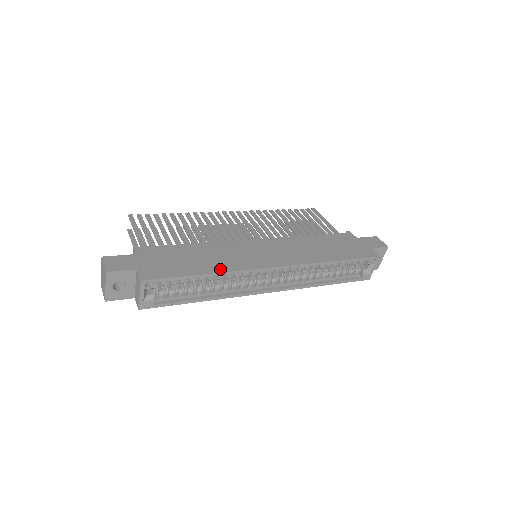
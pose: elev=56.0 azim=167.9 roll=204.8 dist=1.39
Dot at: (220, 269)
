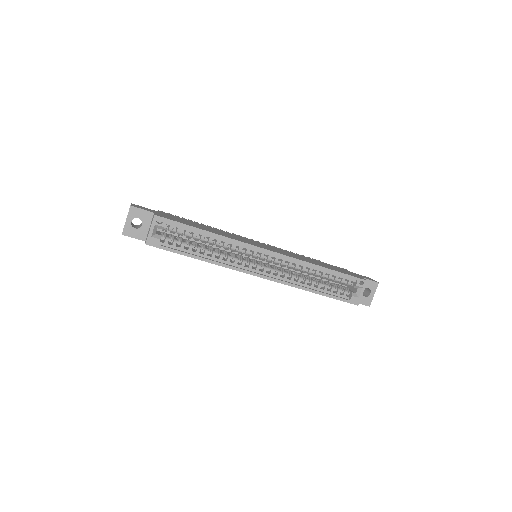
Dot at: (220, 234)
